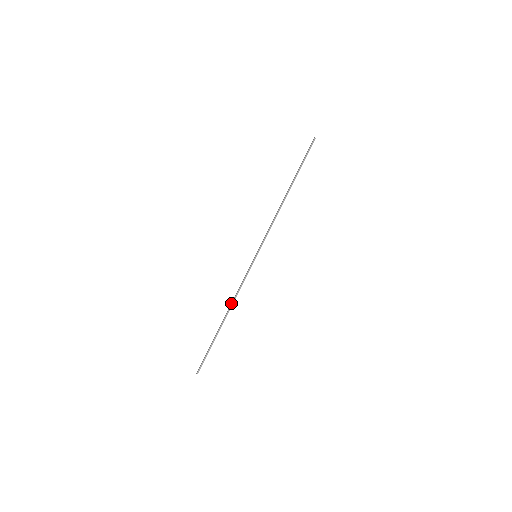
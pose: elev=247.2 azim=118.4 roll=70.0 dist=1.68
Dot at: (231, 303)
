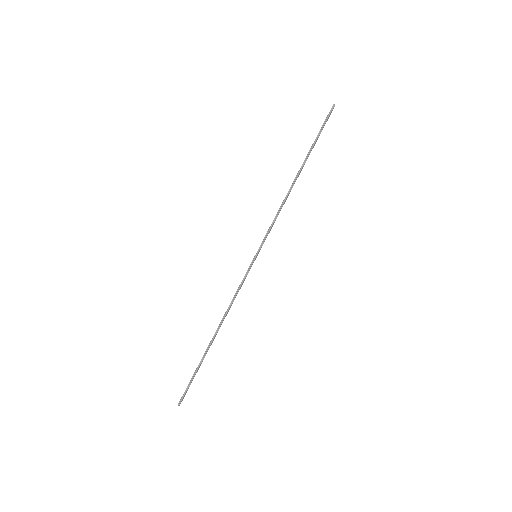
Dot at: (223, 316)
